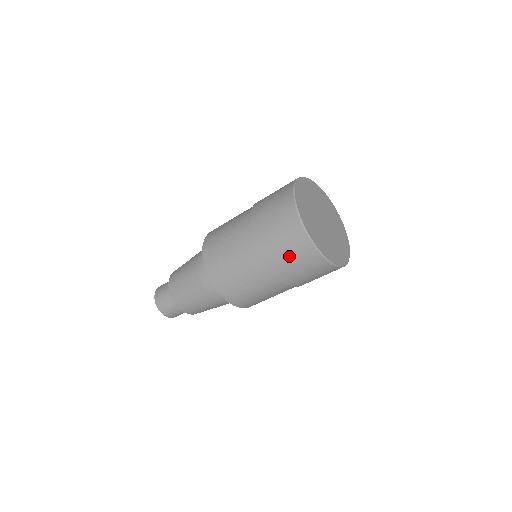
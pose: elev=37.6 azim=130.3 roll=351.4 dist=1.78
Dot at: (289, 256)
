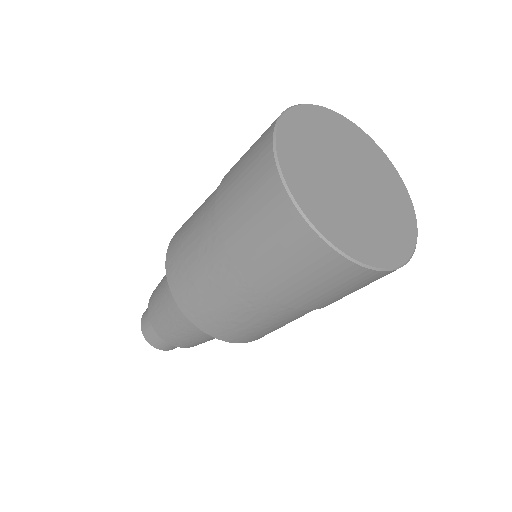
Dot at: (338, 292)
